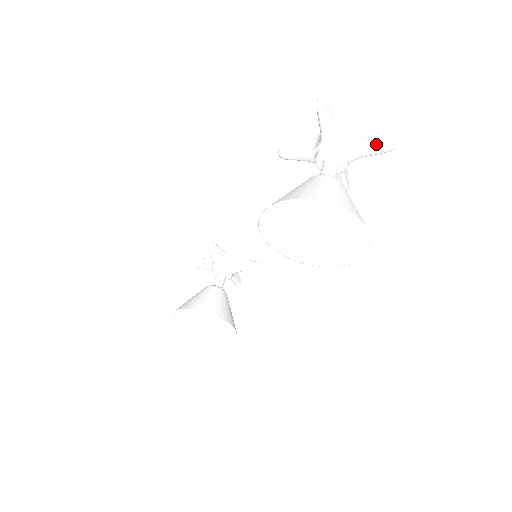
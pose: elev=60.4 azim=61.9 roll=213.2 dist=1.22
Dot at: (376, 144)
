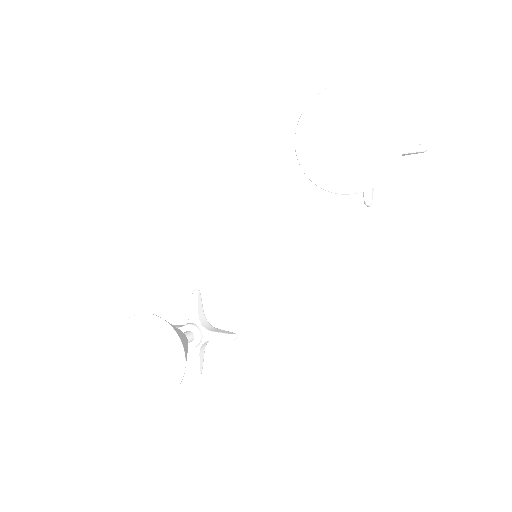
Dot at: (408, 144)
